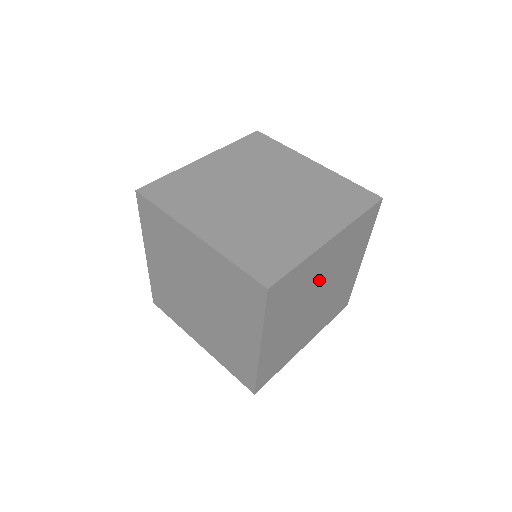
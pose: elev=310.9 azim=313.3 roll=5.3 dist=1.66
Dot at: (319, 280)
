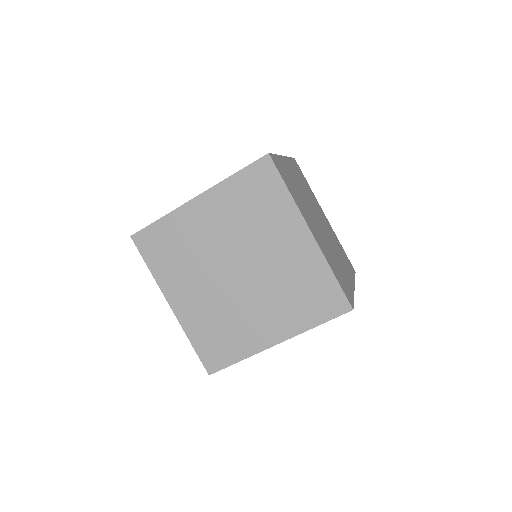
Dot at: (218, 245)
